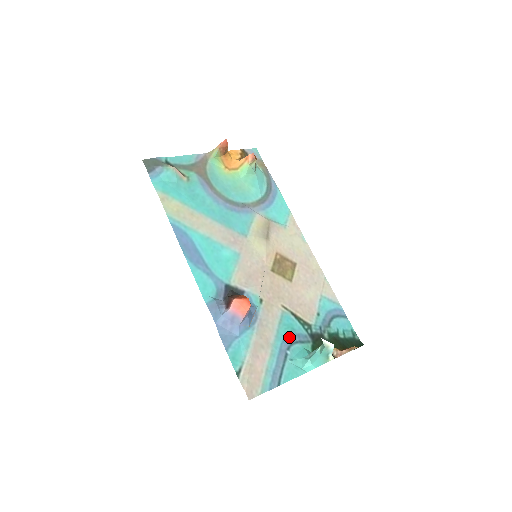
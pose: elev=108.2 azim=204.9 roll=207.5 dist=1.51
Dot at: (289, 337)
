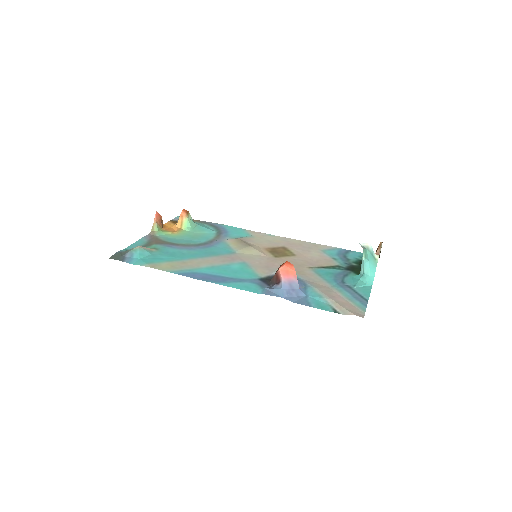
Dot at: (336, 278)
